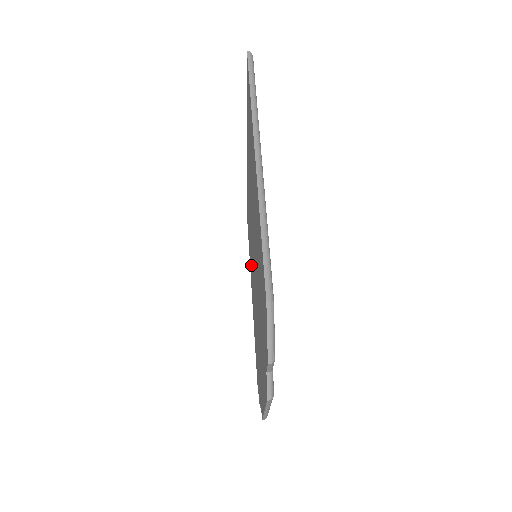
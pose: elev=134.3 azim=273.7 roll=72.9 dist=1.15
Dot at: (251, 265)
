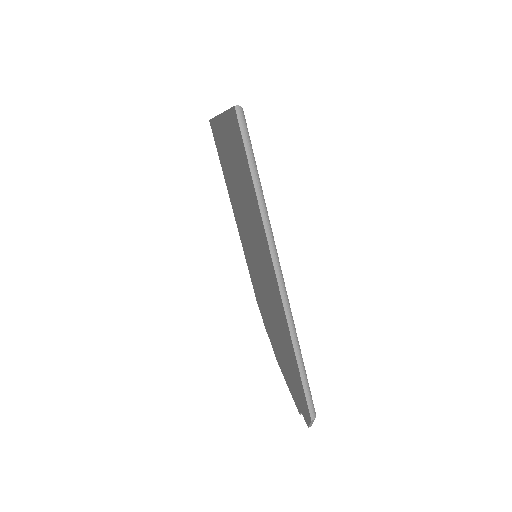
Dot at: (236, 214)
